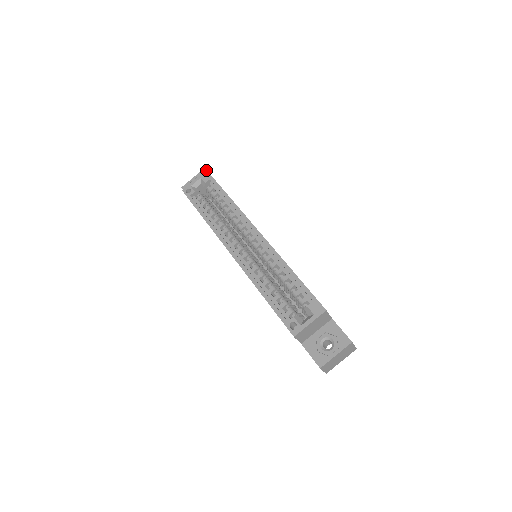
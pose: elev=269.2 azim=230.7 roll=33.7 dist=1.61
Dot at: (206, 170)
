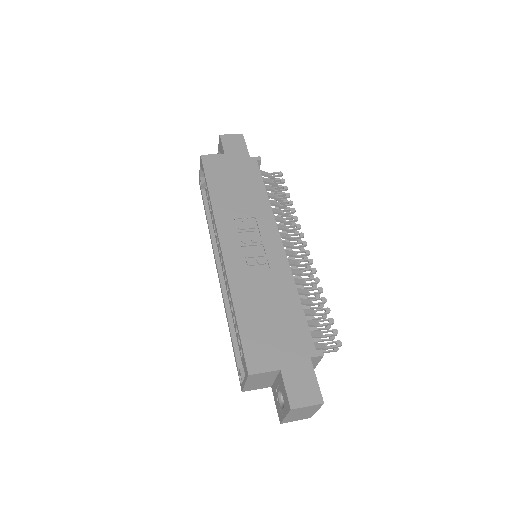
Dot at: occluded
